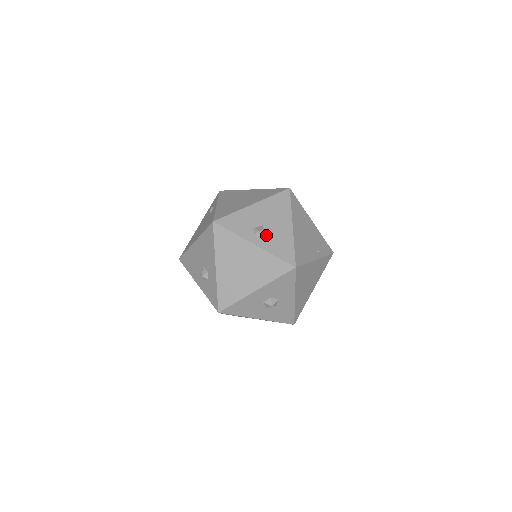
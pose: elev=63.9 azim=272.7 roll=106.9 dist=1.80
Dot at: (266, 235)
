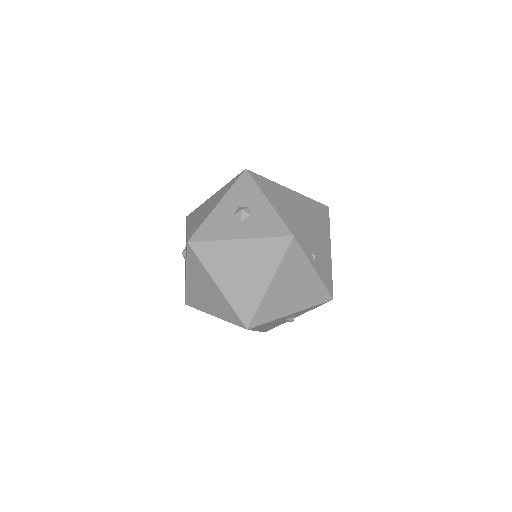
Dot at: occluded
